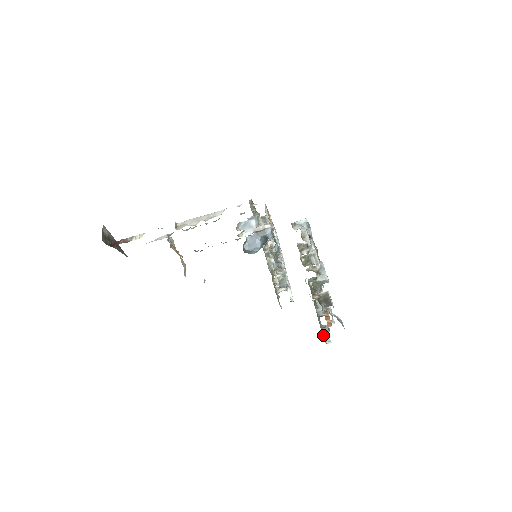
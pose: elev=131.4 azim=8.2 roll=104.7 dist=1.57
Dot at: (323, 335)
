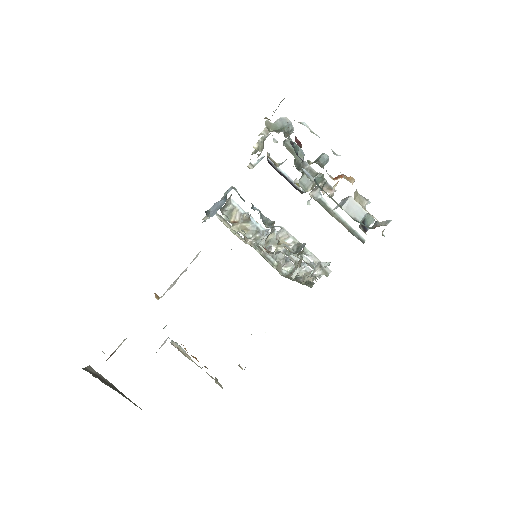
Dot at: occluded
